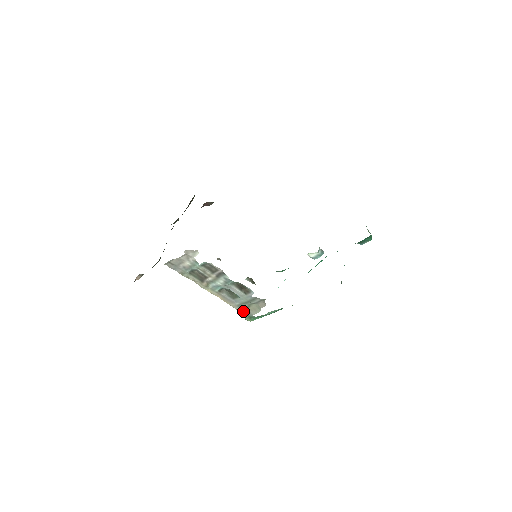
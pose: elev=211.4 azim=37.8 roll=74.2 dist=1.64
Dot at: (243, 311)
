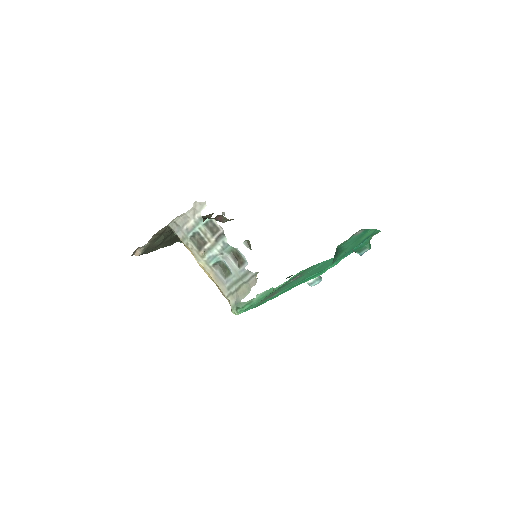
Dot at: (231, 298)
